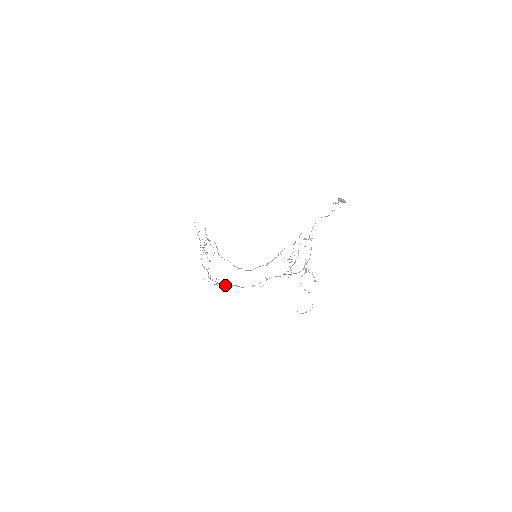
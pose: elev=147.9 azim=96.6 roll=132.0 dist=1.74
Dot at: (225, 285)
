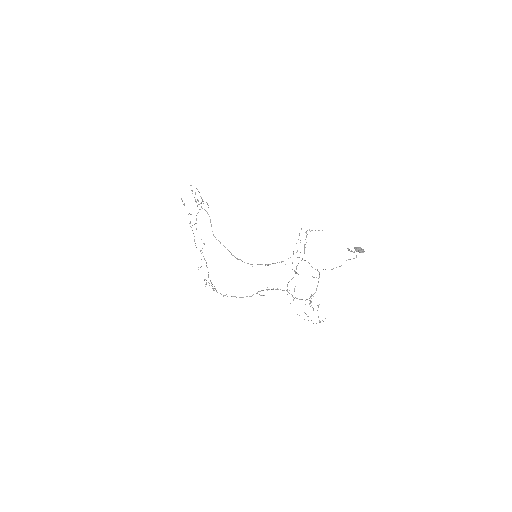
Dot at: (223, 296)
